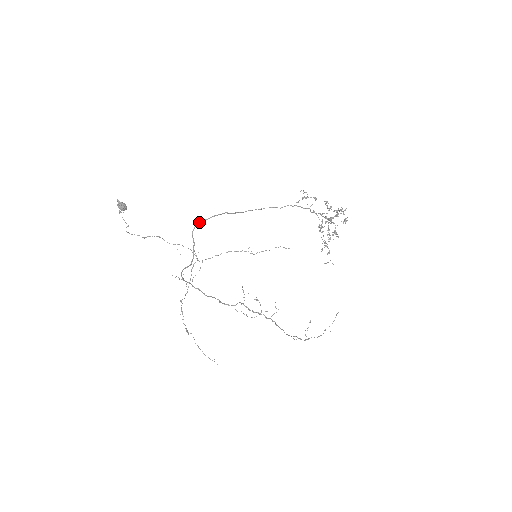
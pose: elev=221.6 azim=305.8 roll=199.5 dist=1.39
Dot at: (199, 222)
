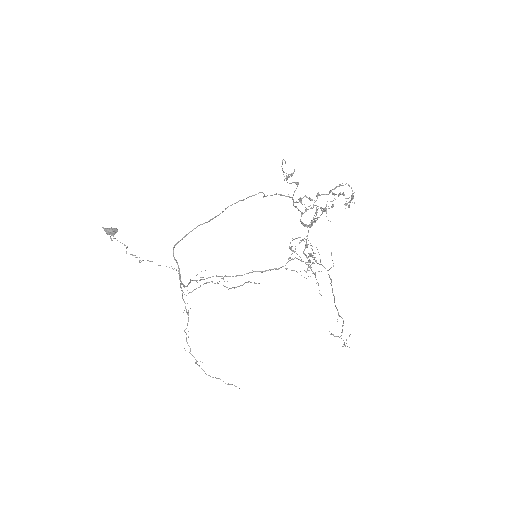
Dot at: (174, 245)
